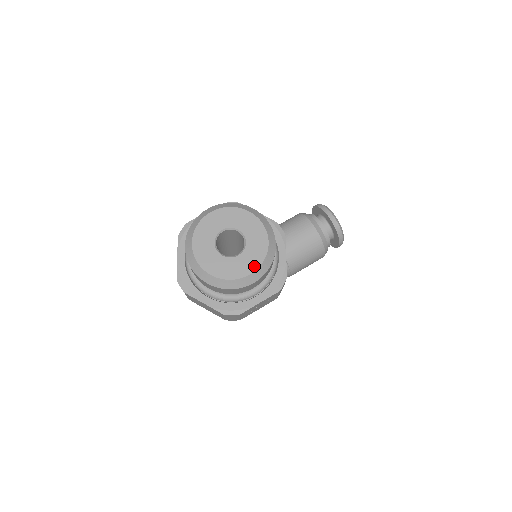
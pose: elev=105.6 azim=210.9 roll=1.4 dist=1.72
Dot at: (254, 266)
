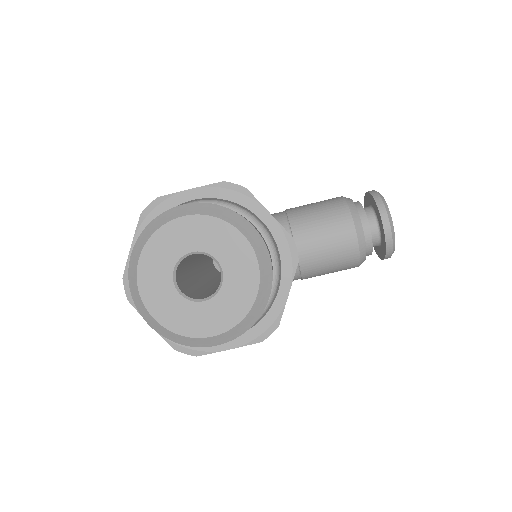
Dot at: (223, 326)
